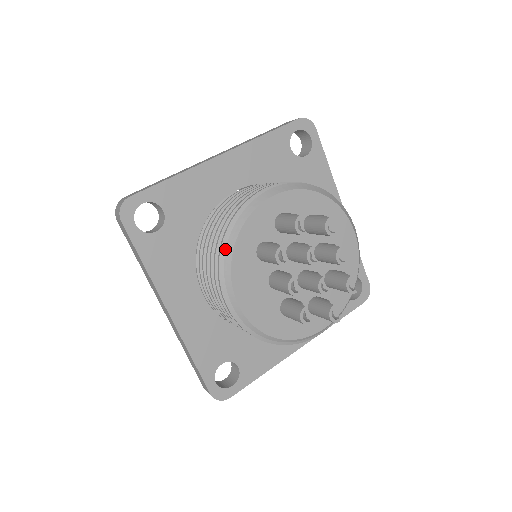
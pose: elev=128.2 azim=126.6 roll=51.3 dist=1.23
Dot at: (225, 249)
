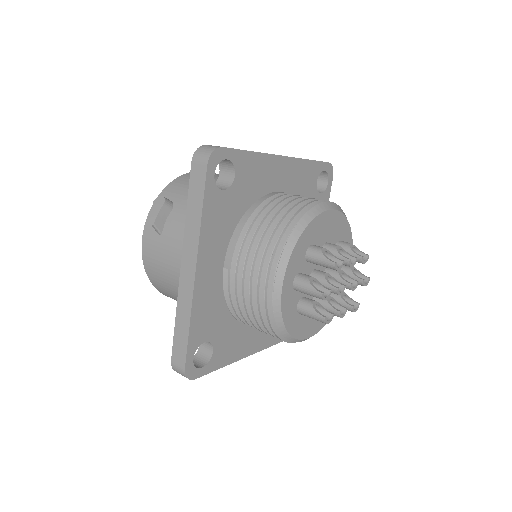
Dot at: (280, 334)
